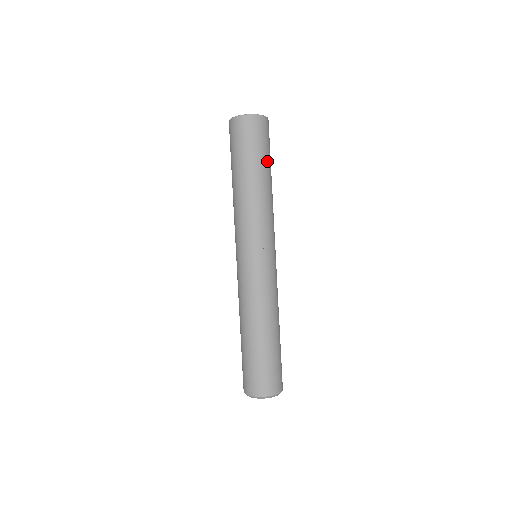
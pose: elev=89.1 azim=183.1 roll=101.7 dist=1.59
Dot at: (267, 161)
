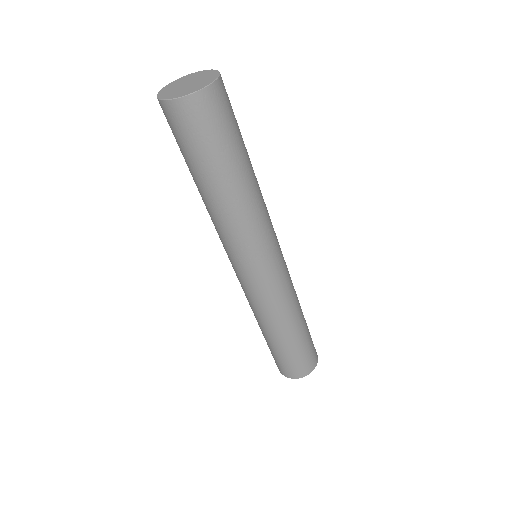
Dot at: (230, 157)
